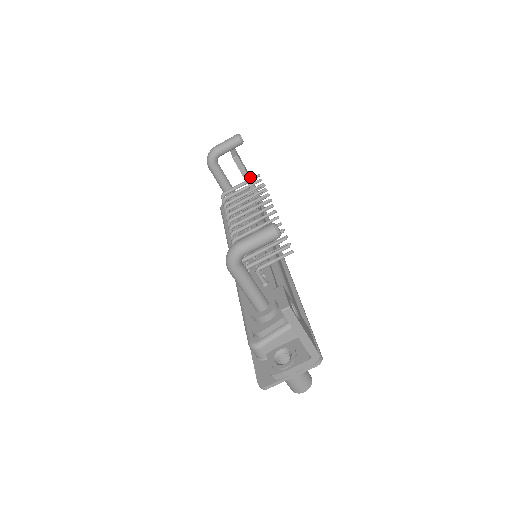
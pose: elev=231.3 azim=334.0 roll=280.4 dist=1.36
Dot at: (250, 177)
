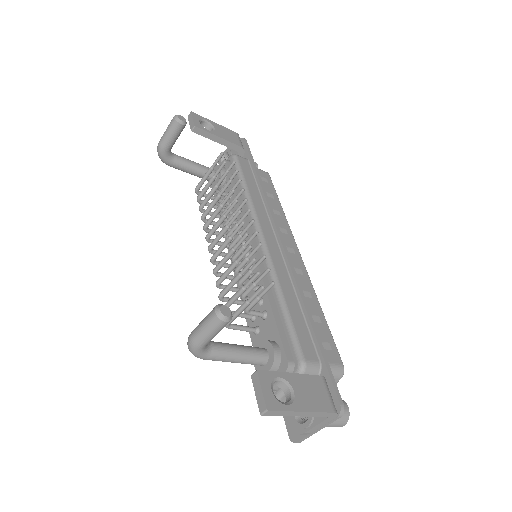
Dot at: (226, 133)
